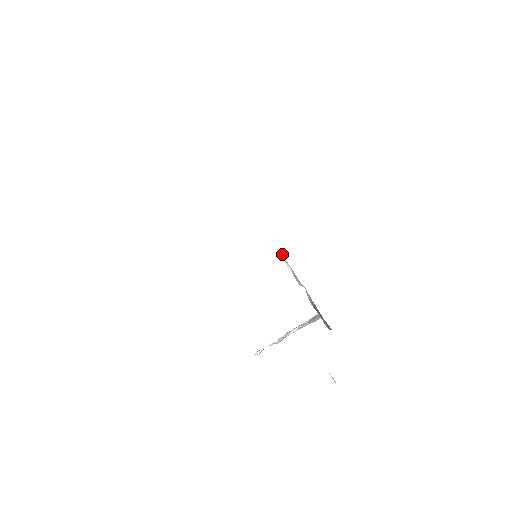
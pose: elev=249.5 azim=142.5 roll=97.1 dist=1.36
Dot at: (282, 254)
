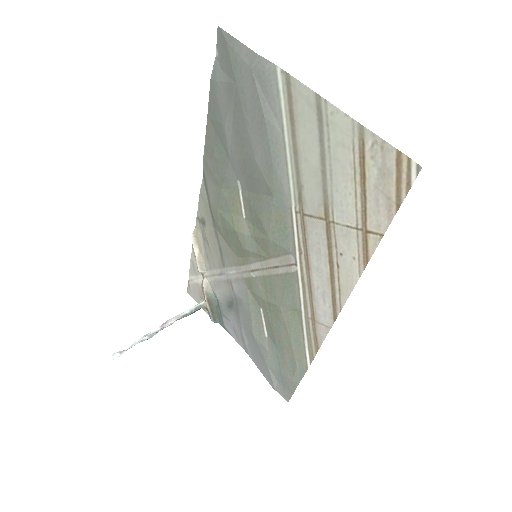
Dot at: (195, 231)
